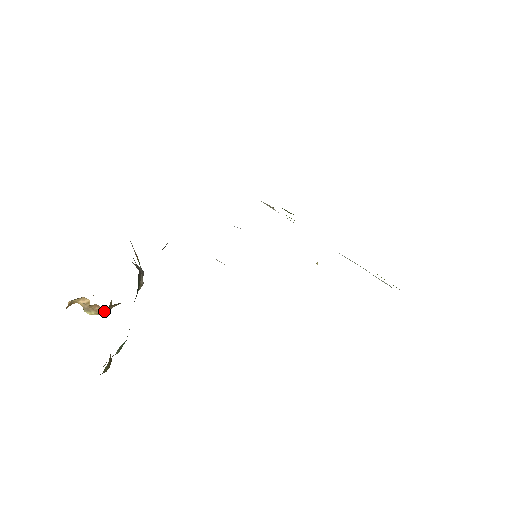
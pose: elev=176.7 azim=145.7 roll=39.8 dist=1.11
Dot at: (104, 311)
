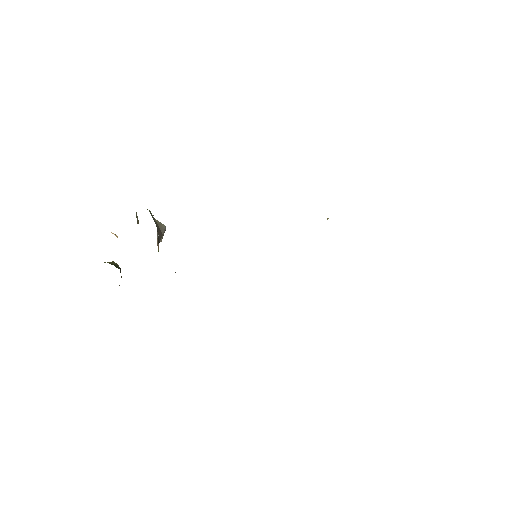
Dot at: occluded
